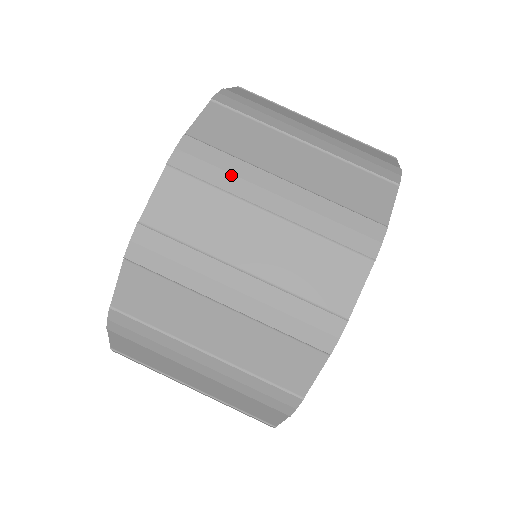
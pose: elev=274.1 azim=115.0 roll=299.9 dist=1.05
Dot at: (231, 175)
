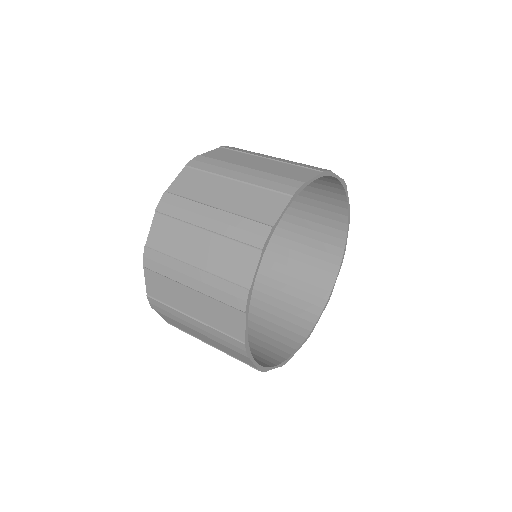
Dot at: (251, 152)
